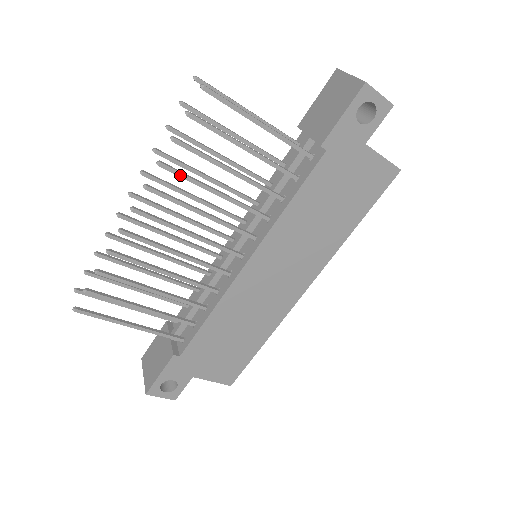
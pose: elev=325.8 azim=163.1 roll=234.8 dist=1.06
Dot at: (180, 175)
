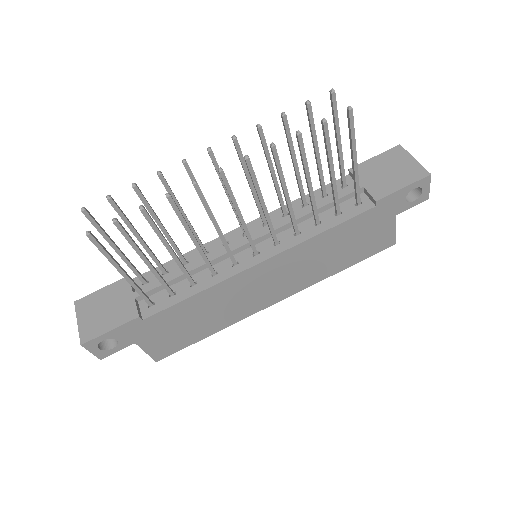
Dot at: (278, 165)
